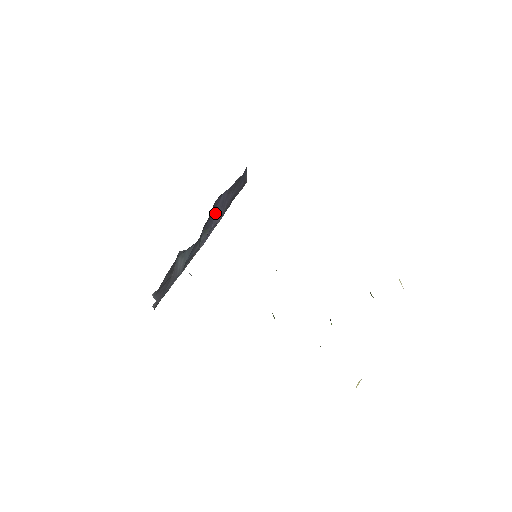
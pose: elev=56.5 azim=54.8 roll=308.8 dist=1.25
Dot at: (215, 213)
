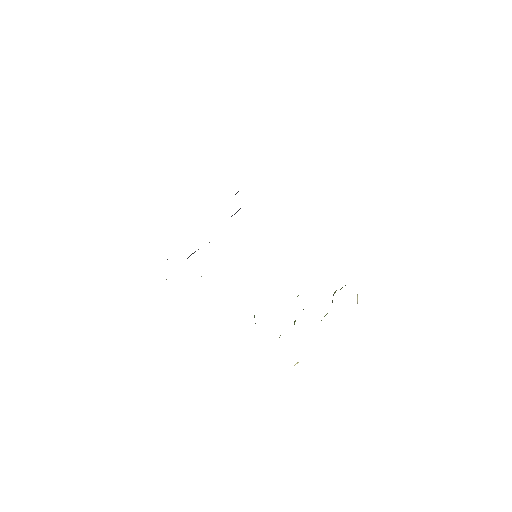
Dot at: occluded
